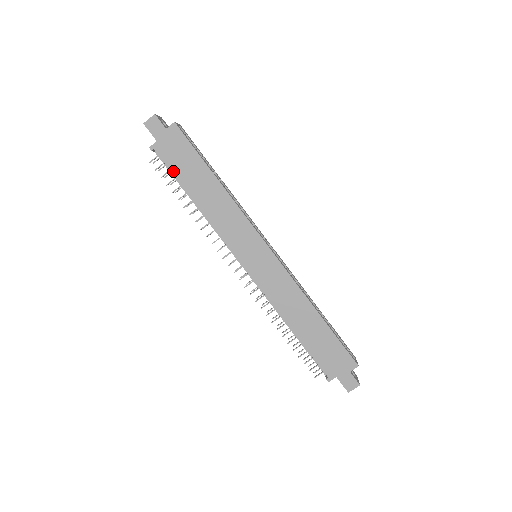
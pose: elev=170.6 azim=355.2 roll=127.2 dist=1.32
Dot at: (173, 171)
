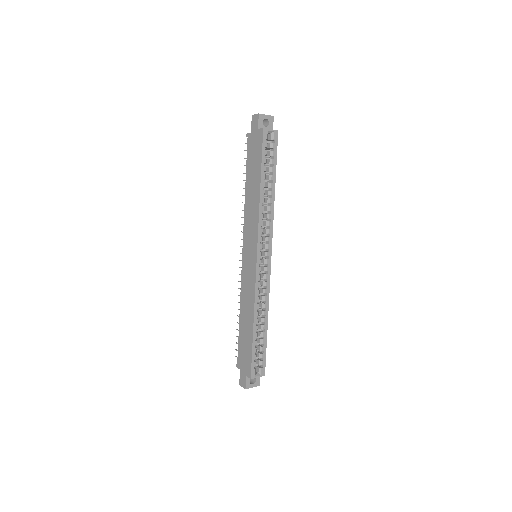
Dot at: (247, 160)
